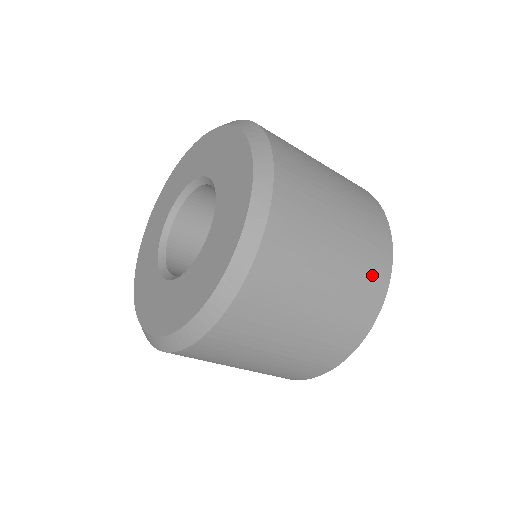
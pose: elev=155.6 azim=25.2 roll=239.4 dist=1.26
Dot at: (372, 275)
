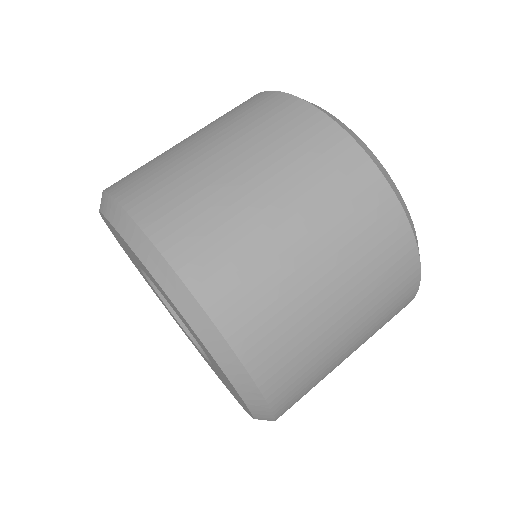
Dot at: (381, 239)
